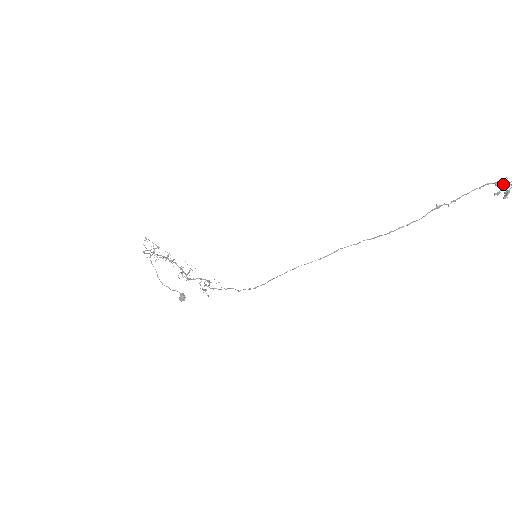
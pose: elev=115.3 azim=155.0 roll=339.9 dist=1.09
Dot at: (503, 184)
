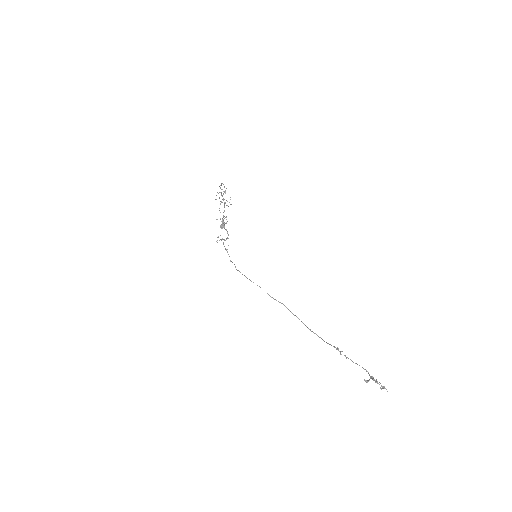
Dot at: (367, 380)
